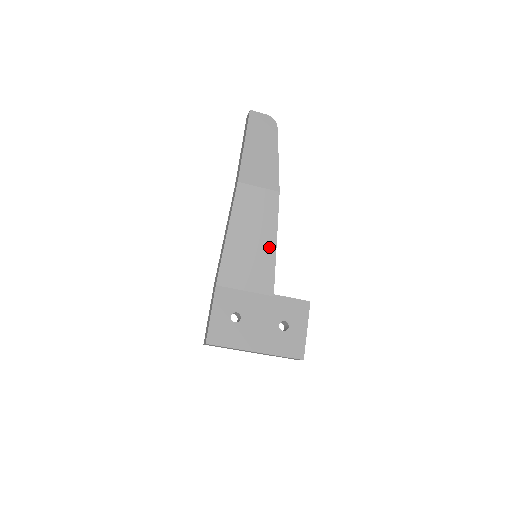
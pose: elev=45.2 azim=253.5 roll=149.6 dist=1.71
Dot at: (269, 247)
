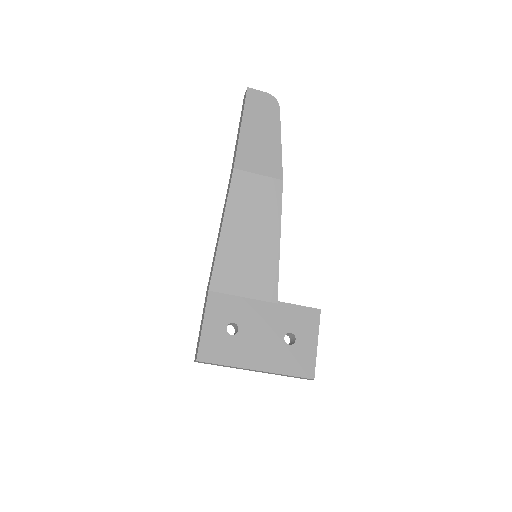
Dot at: (271, 245)
